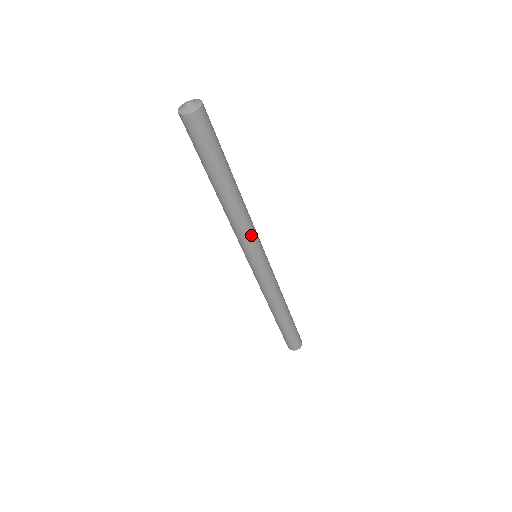
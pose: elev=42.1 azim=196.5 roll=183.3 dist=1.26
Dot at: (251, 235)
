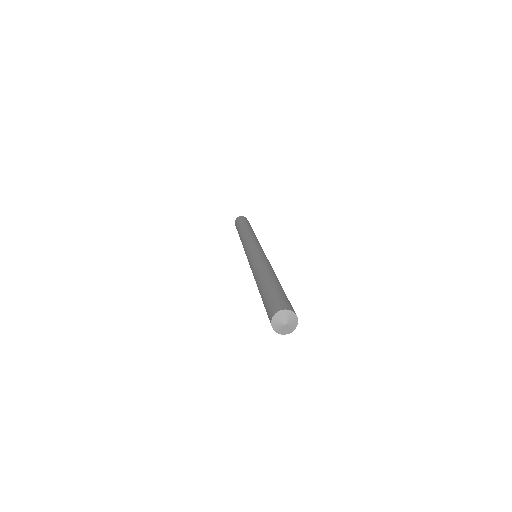
Dot at: occluded
